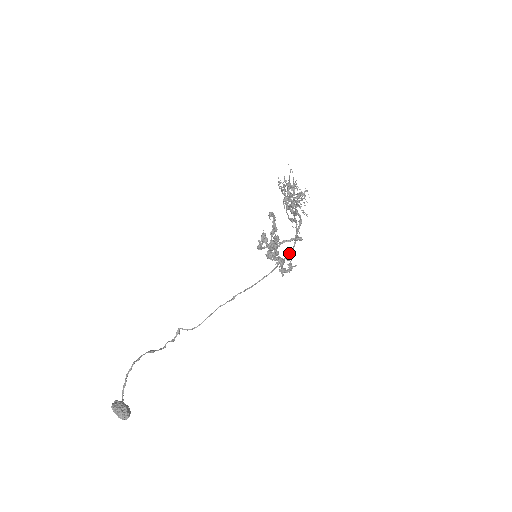
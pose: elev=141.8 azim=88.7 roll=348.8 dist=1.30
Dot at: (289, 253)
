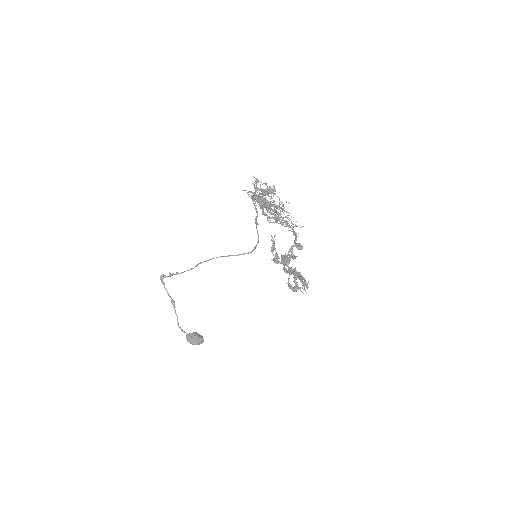
Dot at: (256, 211)
